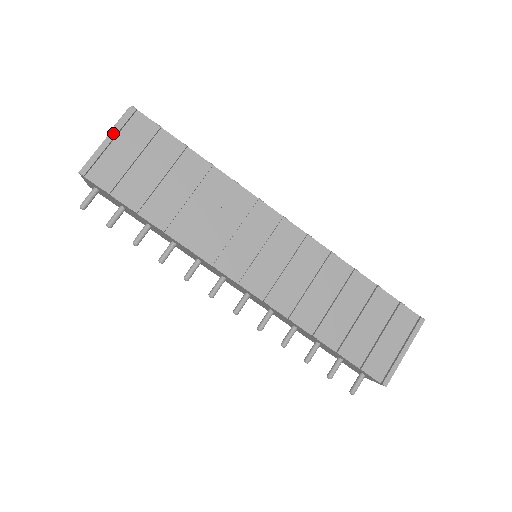
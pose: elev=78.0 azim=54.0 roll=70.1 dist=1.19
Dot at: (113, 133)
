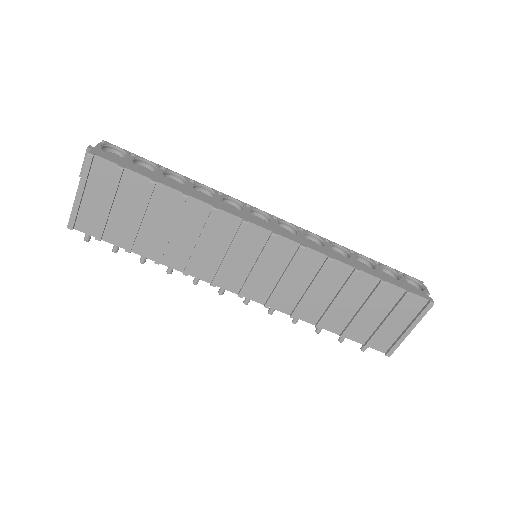
Dot at: (81, 186)
